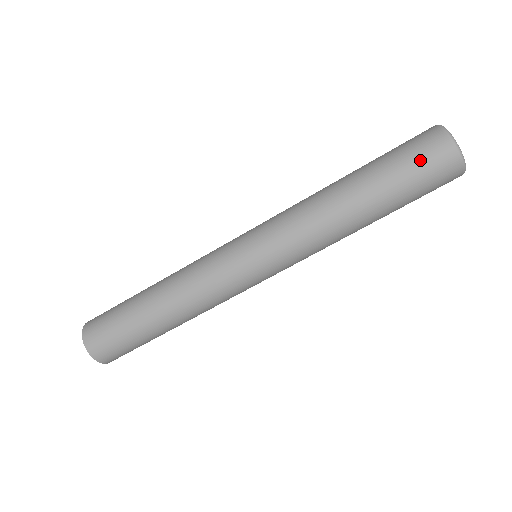
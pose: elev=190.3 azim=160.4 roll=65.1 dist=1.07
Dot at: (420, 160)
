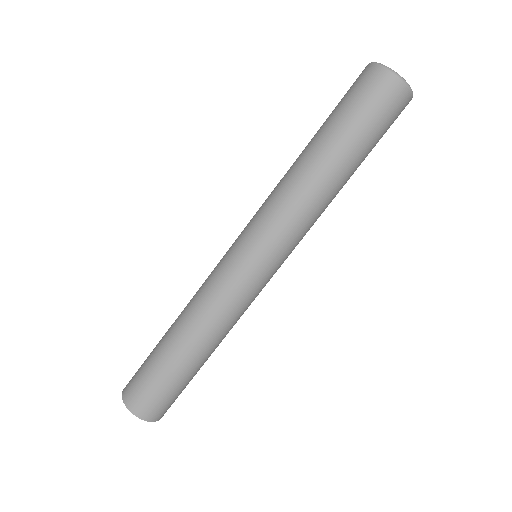
Dot at: (380, 110)
